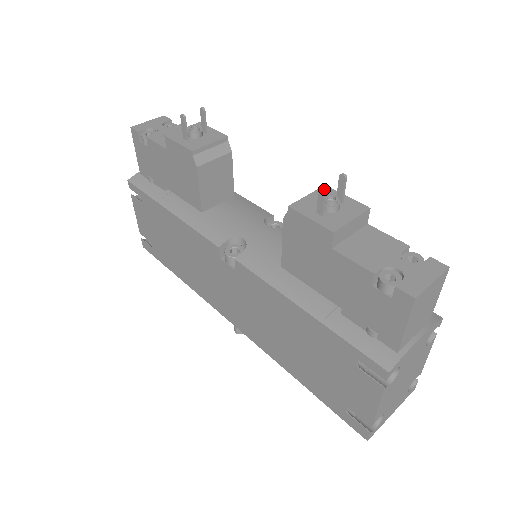
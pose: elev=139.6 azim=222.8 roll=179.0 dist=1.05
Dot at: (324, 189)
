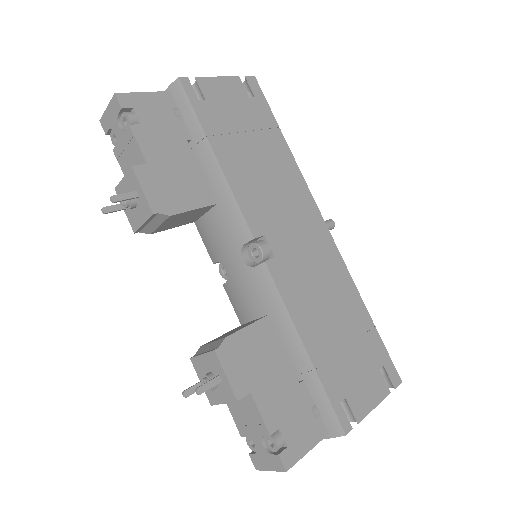
Dot at: (185, 397)
